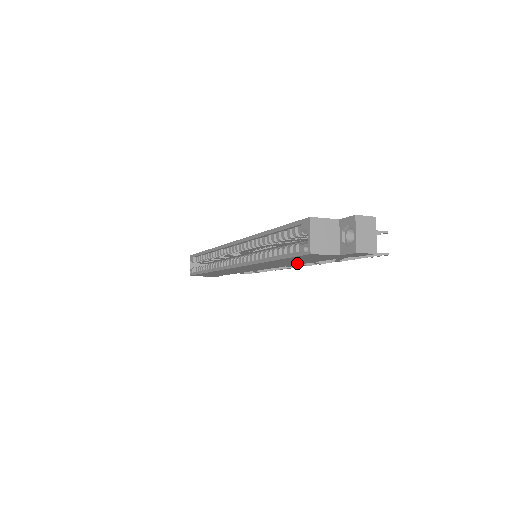
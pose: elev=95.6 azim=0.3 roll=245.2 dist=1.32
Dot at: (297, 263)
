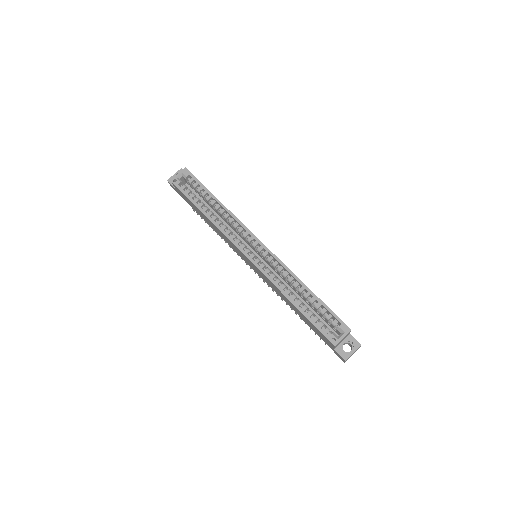
Dot at: (290, 305)
